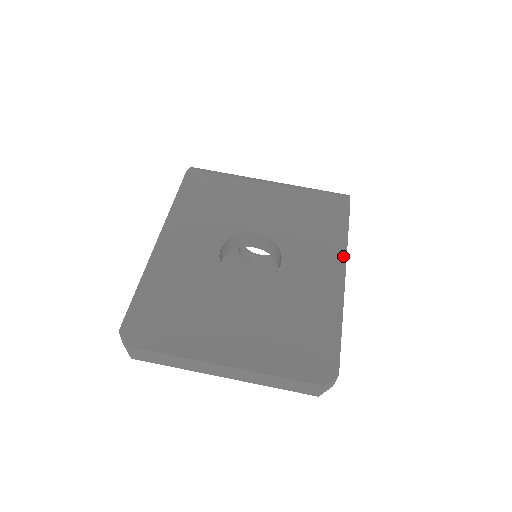
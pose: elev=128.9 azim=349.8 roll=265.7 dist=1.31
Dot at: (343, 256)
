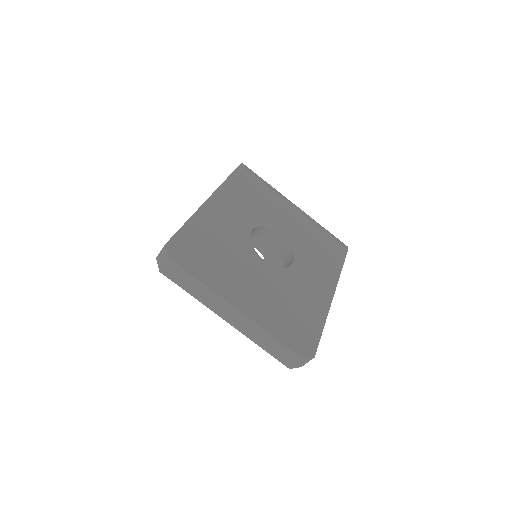
Dot at: (335, 282)
